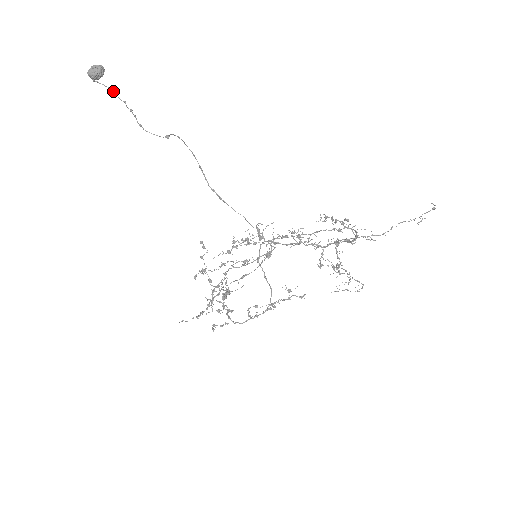
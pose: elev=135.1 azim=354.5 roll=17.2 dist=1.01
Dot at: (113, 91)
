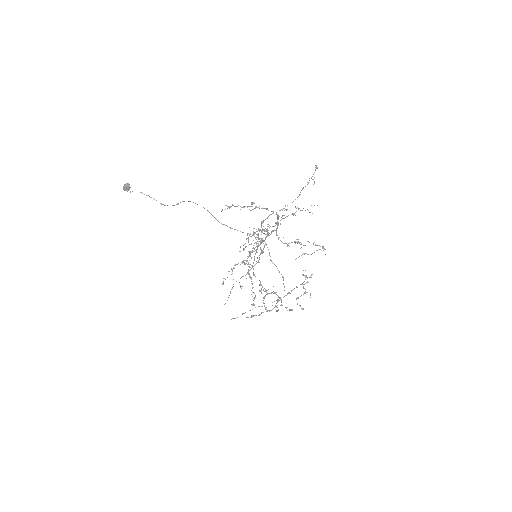
Dot at: occluded
